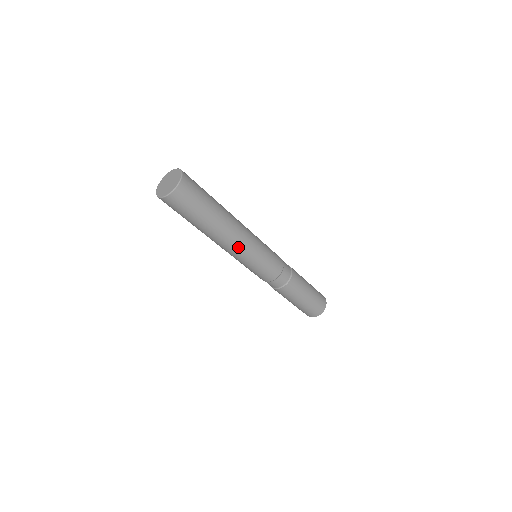
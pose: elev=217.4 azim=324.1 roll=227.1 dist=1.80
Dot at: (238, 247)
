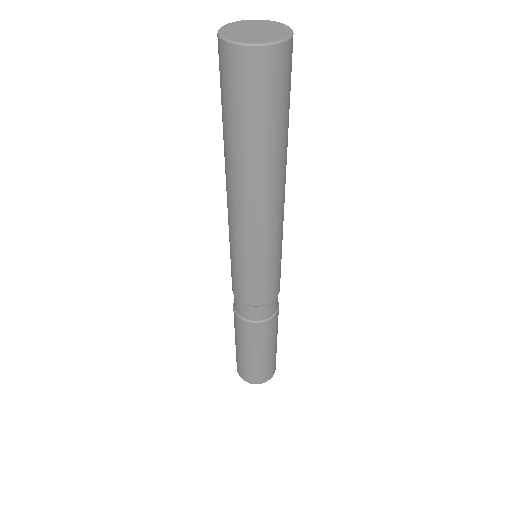
Dot at: (251, 225)
